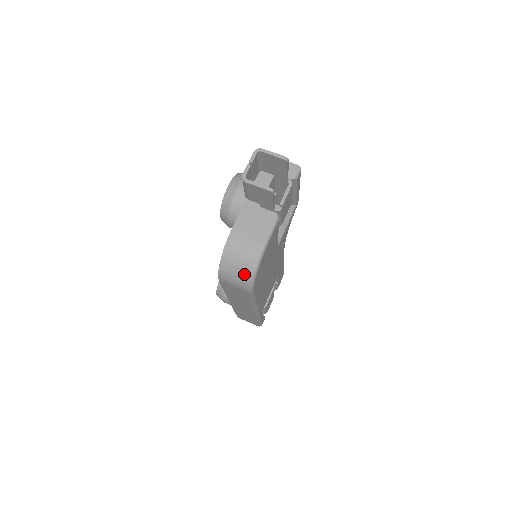
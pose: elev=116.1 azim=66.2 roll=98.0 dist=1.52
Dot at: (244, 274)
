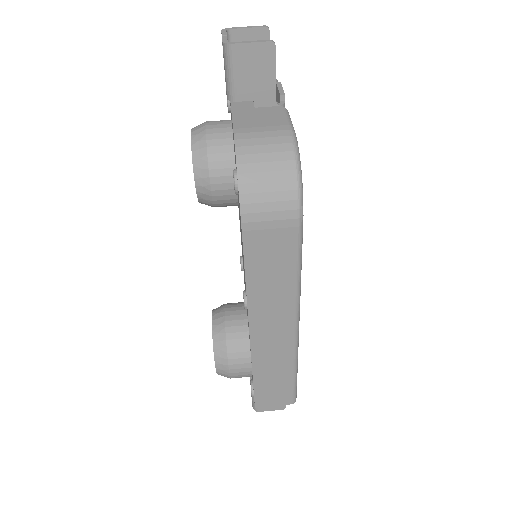
Dot at: (283, 179)
